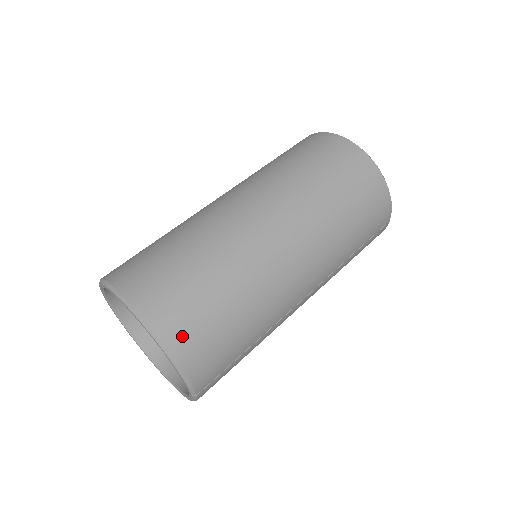
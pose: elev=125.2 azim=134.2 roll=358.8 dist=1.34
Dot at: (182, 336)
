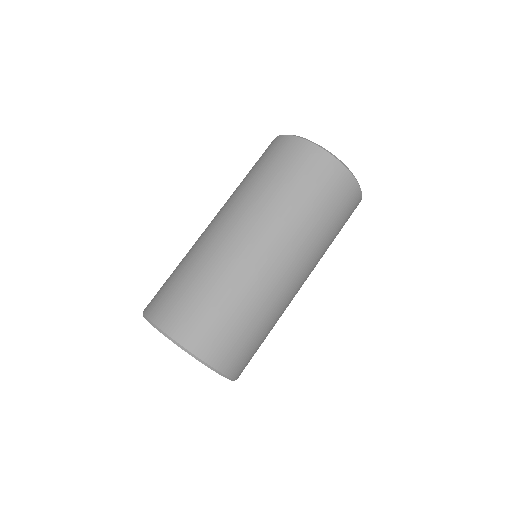
Dot at: (243, 369)
